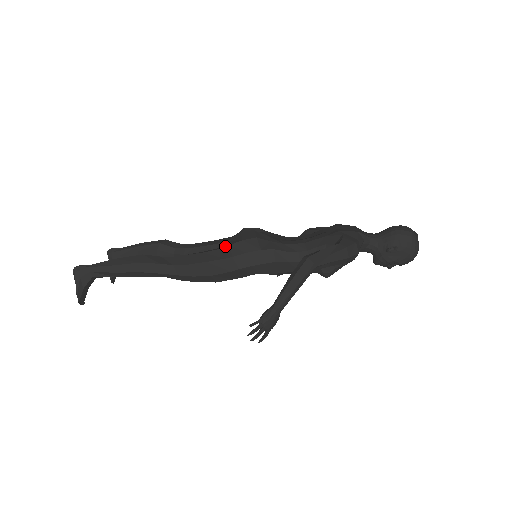
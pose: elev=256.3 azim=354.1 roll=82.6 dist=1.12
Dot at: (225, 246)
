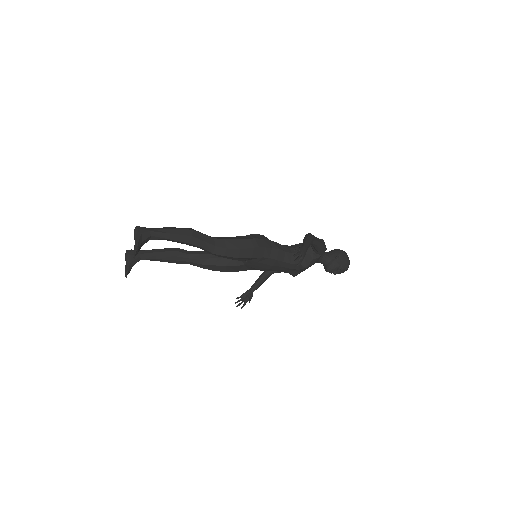
Dot at: occluded
